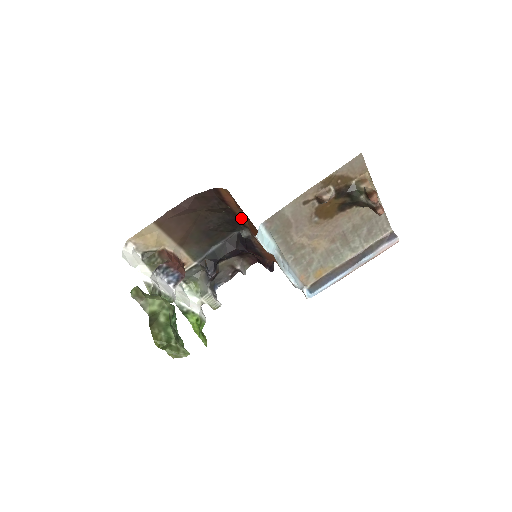
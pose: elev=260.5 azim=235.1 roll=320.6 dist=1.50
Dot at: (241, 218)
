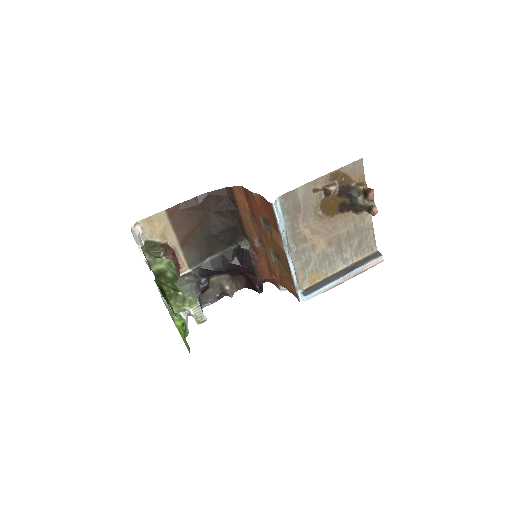
Dot at: (245, 223)
